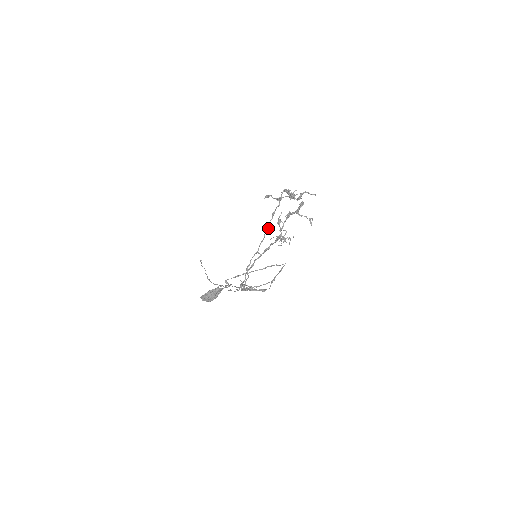
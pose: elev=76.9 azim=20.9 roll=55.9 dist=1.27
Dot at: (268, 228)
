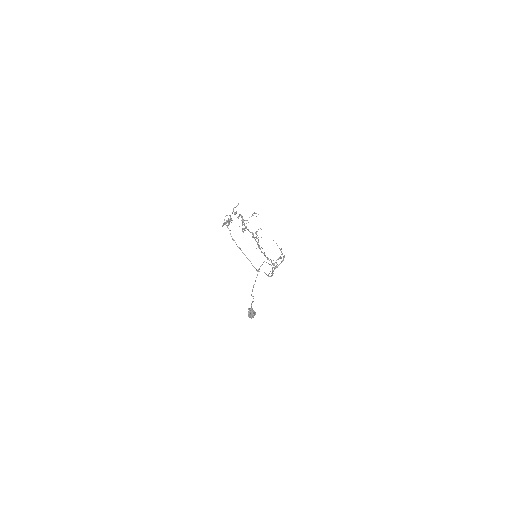
Dot at: (240, 248)
